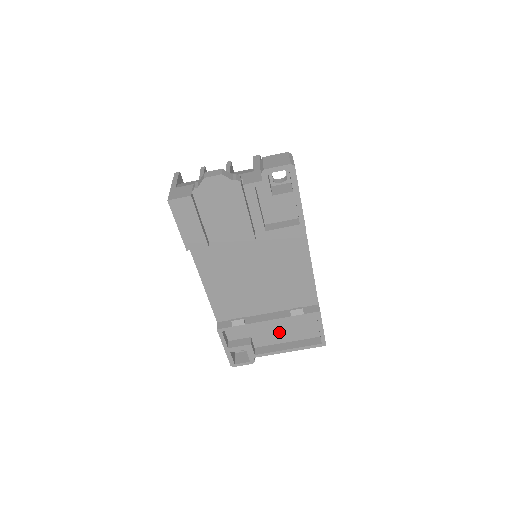
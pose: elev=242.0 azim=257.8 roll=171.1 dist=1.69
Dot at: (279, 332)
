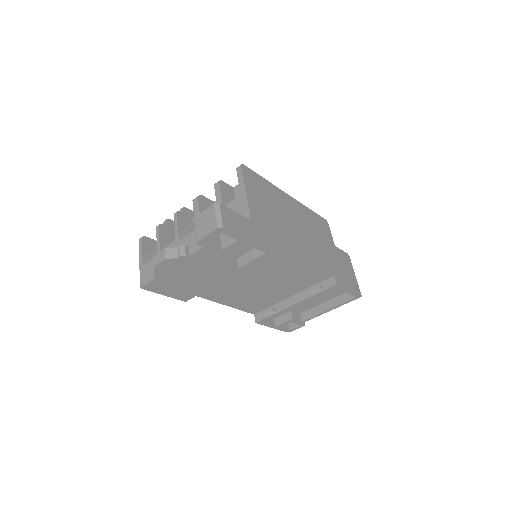
Dot at: (313, 300)
